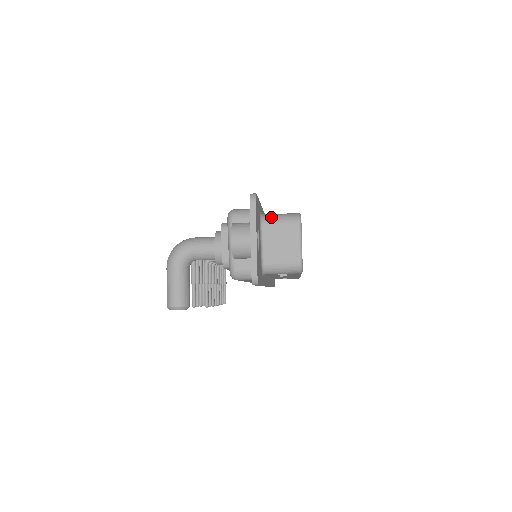
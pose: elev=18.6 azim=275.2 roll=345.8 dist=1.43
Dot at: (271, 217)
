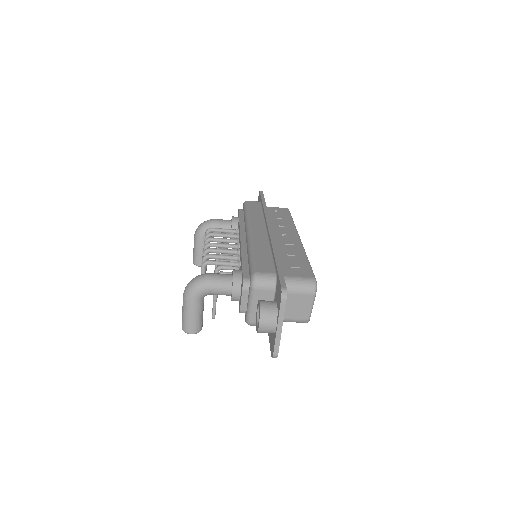
Dot at: (290, 284)
